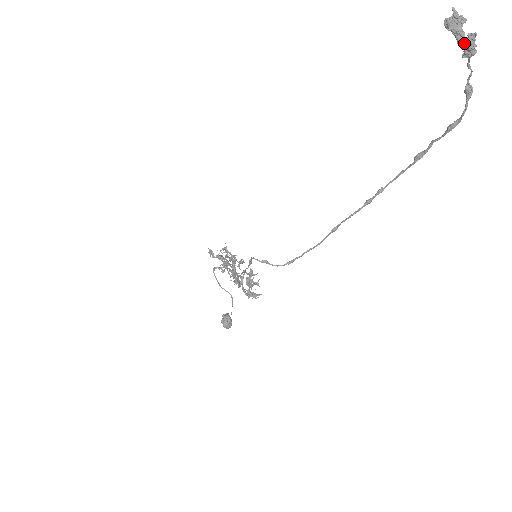
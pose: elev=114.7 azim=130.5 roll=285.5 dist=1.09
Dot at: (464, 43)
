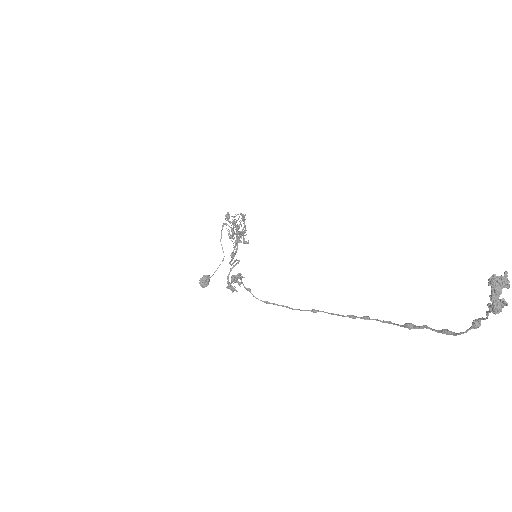
Dot at: (493, 303)
